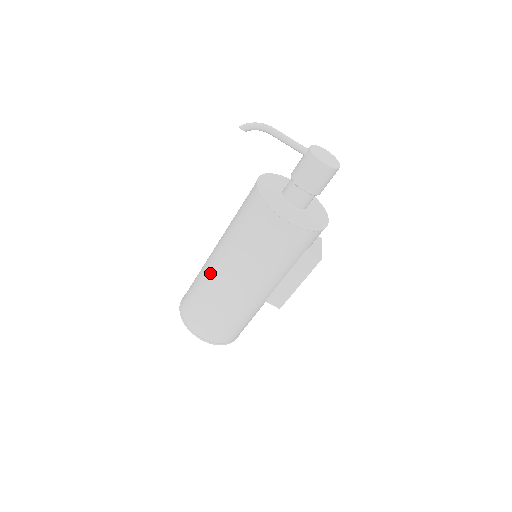
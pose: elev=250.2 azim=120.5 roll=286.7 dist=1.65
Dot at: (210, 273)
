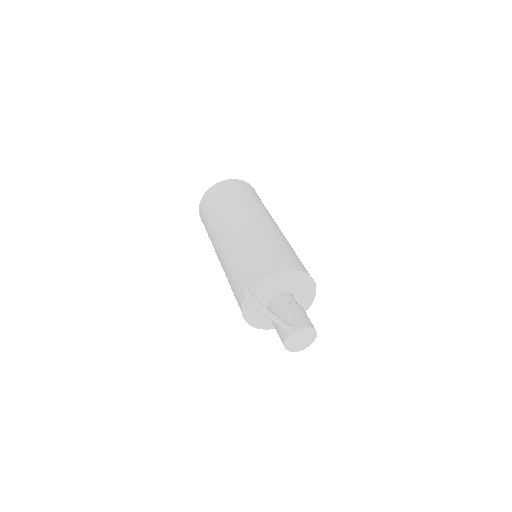
Dot at: (215, 238)
